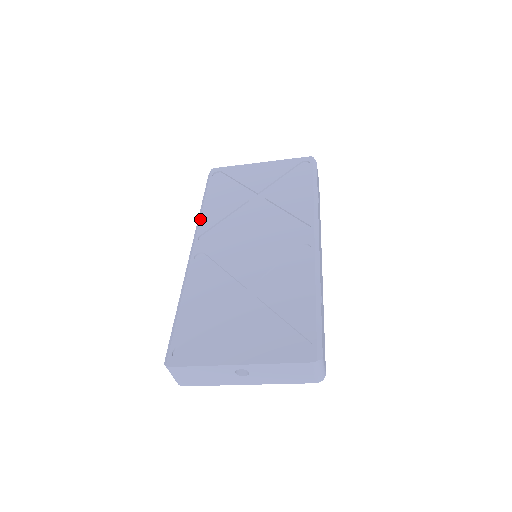
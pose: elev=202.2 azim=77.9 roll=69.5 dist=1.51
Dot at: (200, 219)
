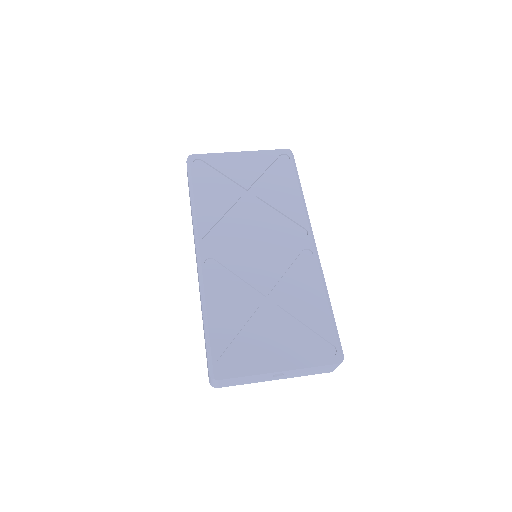
Dot at: (197, 218)
